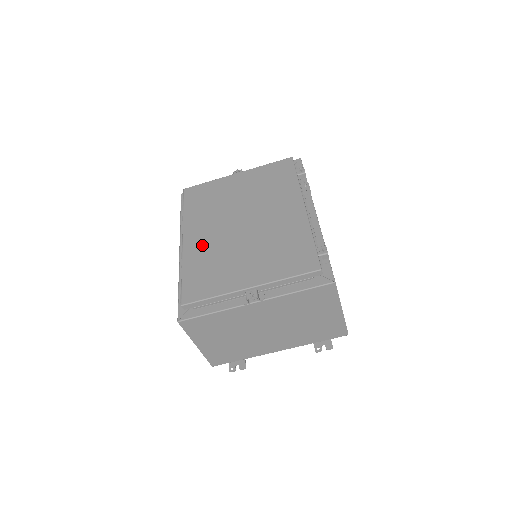
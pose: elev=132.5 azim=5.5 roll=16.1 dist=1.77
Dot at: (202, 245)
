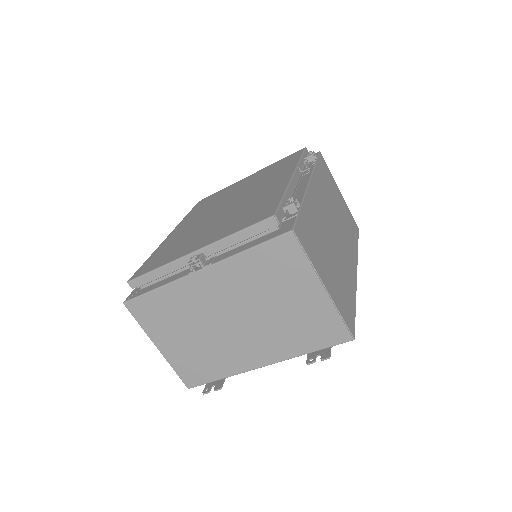
Dot at: (181, 233)
